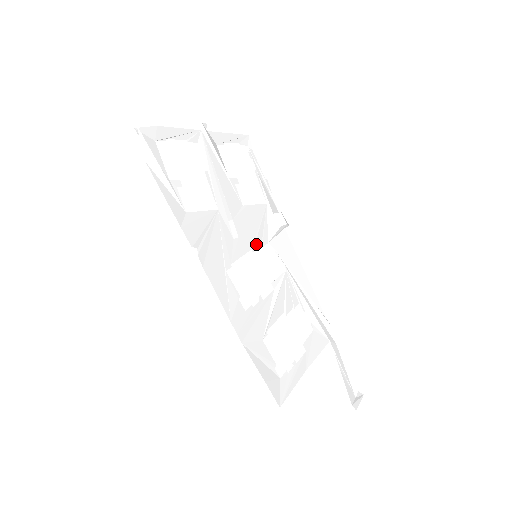
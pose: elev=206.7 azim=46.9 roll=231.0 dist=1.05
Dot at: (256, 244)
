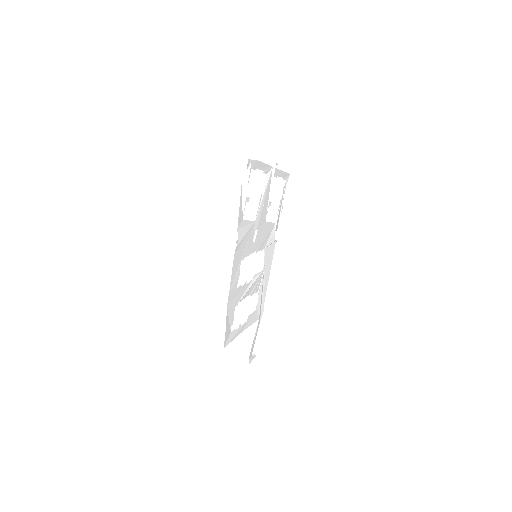
Dot at: (259, 248)
